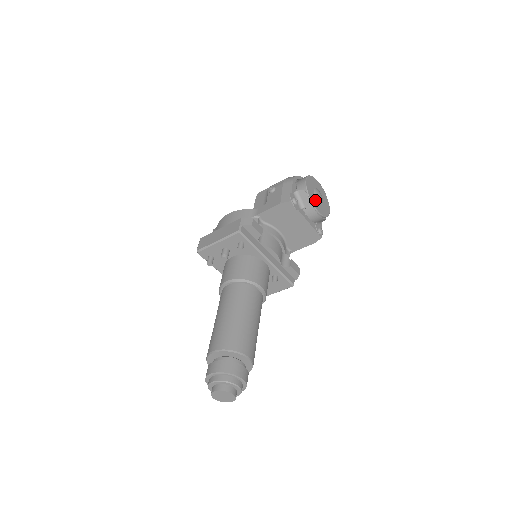
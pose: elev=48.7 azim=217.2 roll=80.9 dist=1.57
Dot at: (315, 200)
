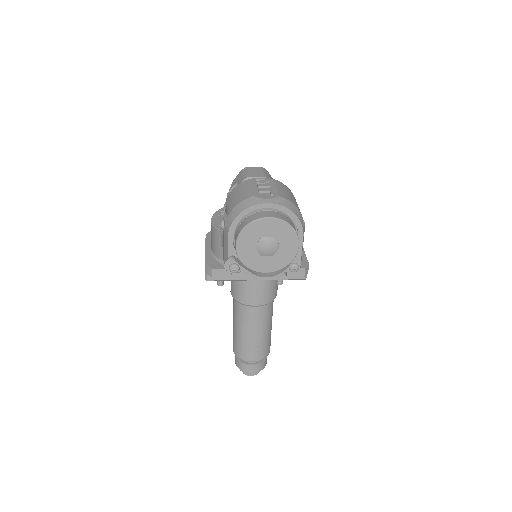
Dot at: (260, 260)
